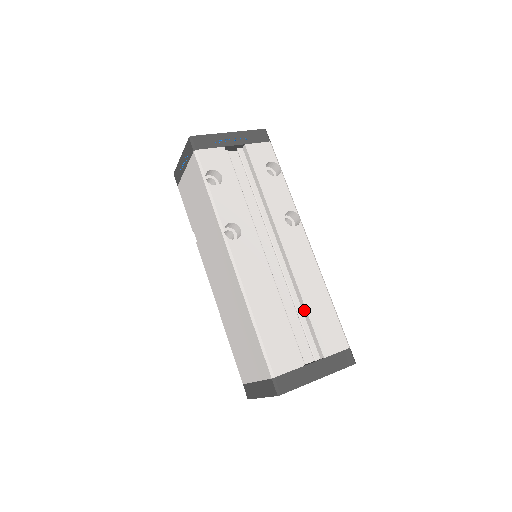
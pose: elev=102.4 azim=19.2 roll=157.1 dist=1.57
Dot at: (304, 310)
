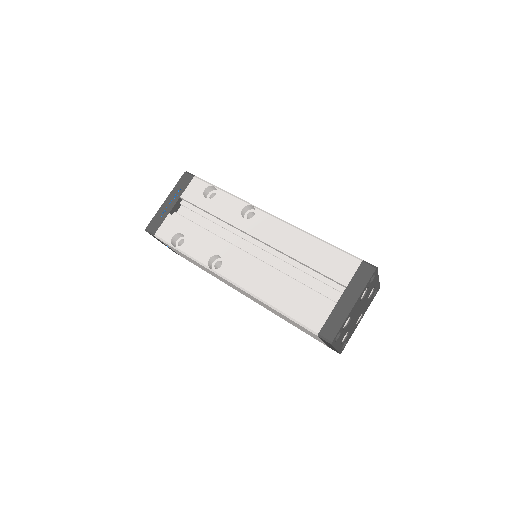
Dot at: (306, 266)
